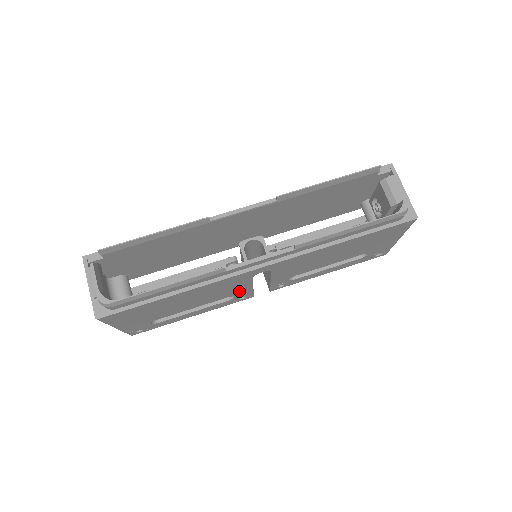
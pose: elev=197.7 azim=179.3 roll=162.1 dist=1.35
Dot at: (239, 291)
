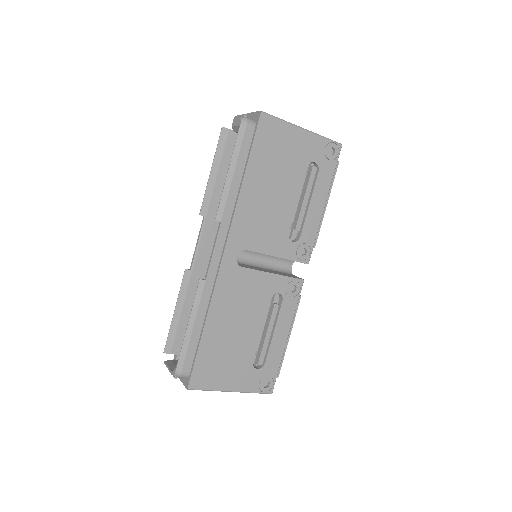
Dot at: (267, 286)
